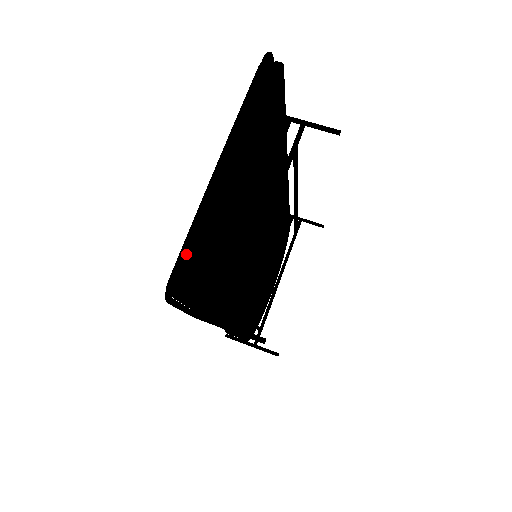
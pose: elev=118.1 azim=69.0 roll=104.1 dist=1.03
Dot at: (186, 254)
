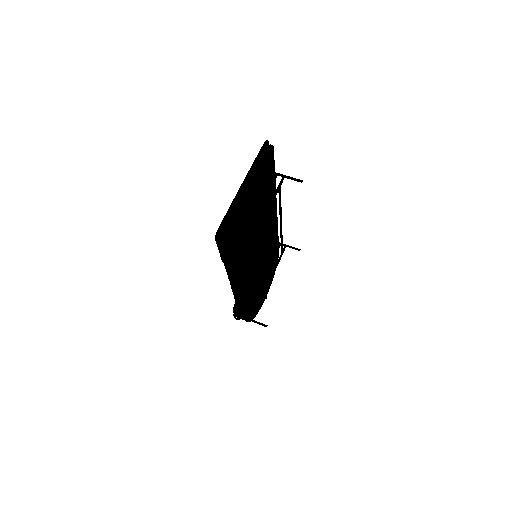
Dot at: (226, 219)
